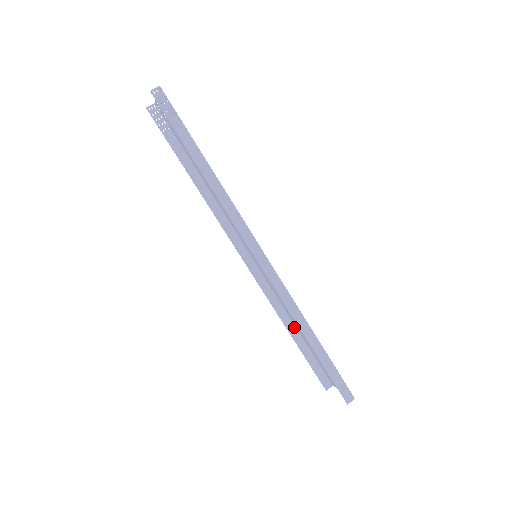
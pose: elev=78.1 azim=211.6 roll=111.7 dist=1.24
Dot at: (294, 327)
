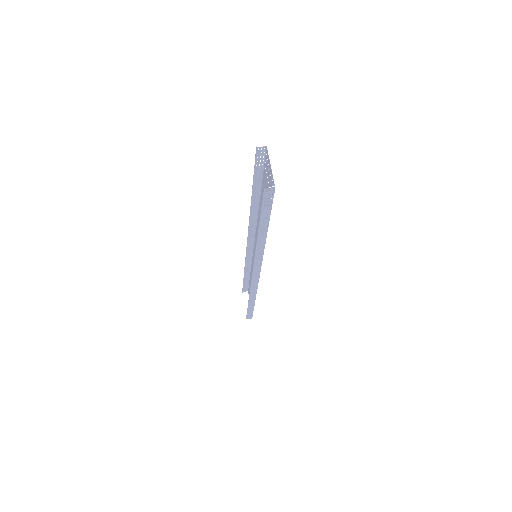
Dot at: (250, 270)
